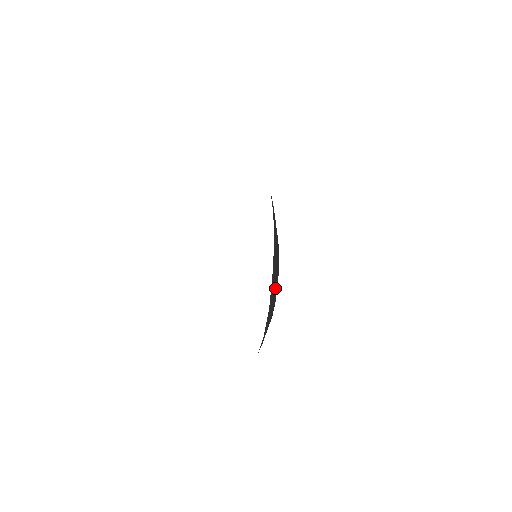
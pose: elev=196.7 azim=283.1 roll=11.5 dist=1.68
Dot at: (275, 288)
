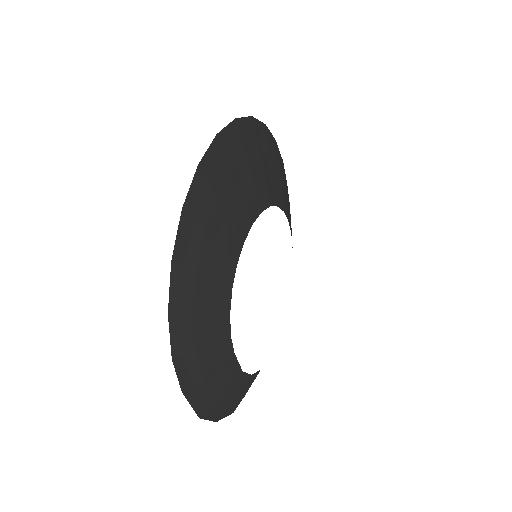
Dot at: (220, 379)
